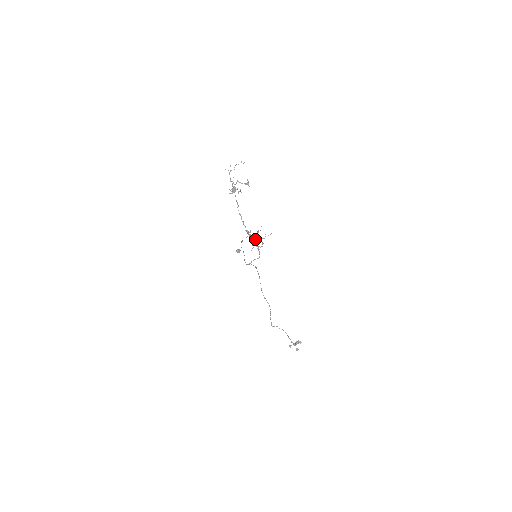
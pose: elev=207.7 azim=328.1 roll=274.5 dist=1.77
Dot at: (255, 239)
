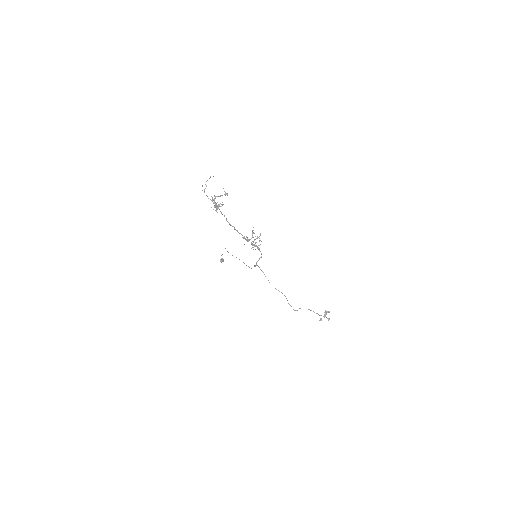
Dot at: (252, 241)
